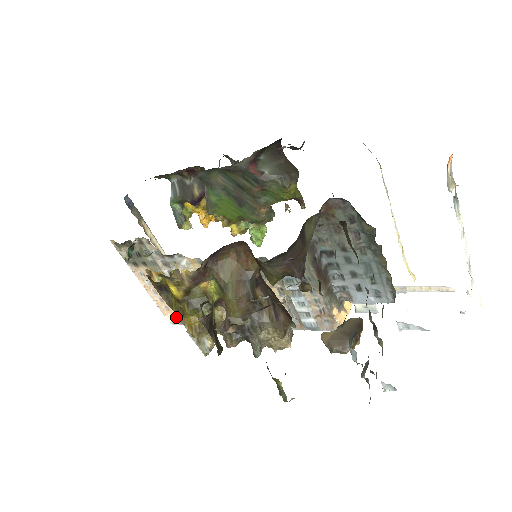
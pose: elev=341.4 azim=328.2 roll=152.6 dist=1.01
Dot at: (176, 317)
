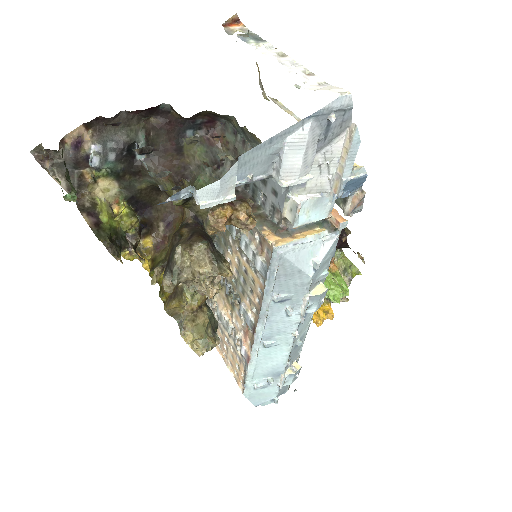
Dot at: (243, 381)
